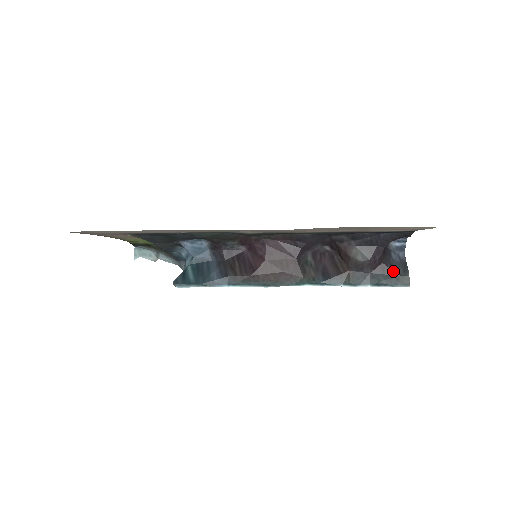
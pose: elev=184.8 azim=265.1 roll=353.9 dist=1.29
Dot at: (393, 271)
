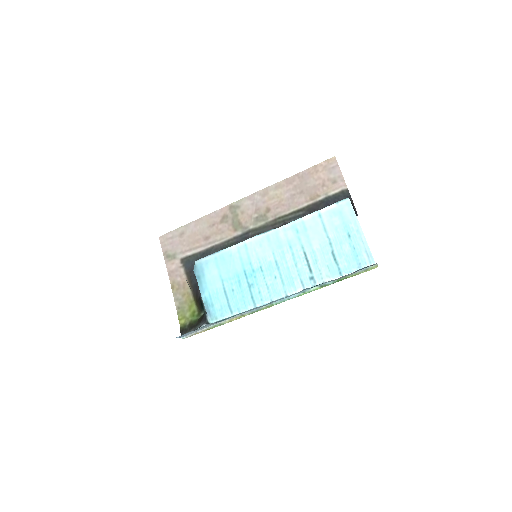
Dot at: occluded
